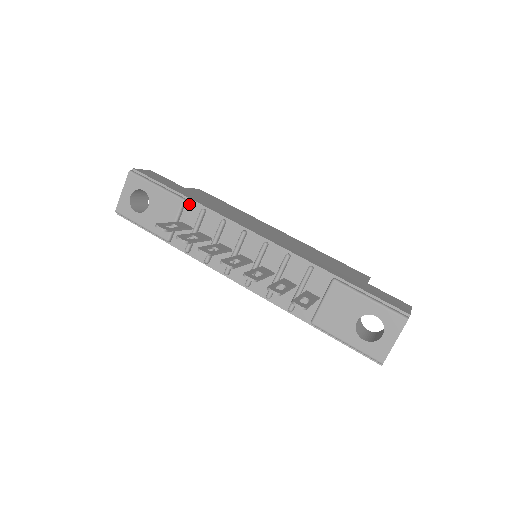
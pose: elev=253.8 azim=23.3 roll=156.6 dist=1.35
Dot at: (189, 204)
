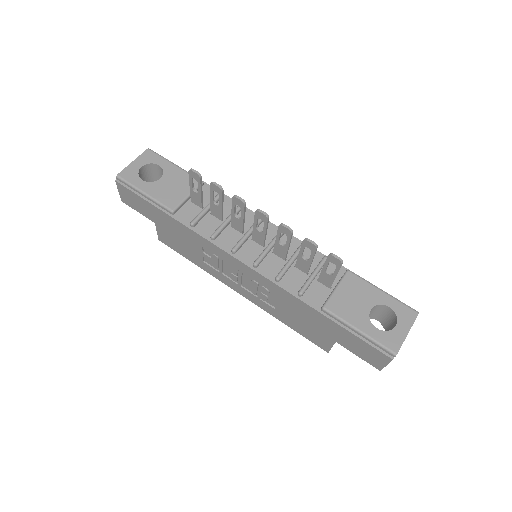
Dot at: (205, 188)
